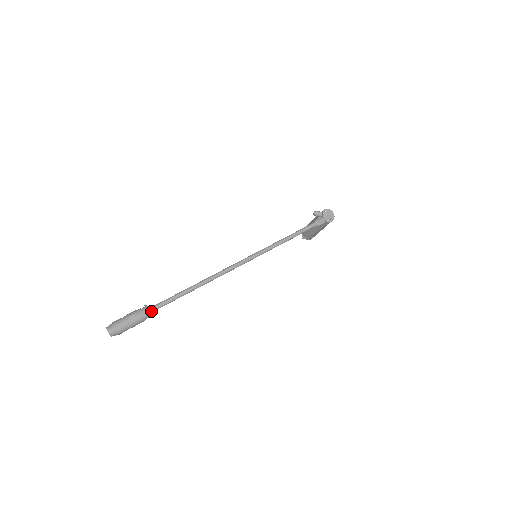
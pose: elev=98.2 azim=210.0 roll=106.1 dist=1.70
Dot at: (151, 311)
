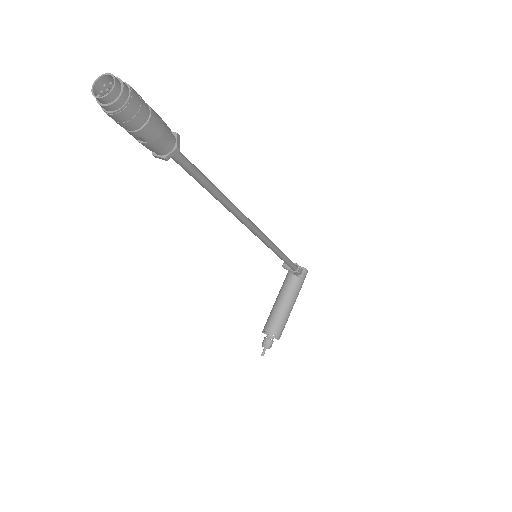
Dot at: occluded
